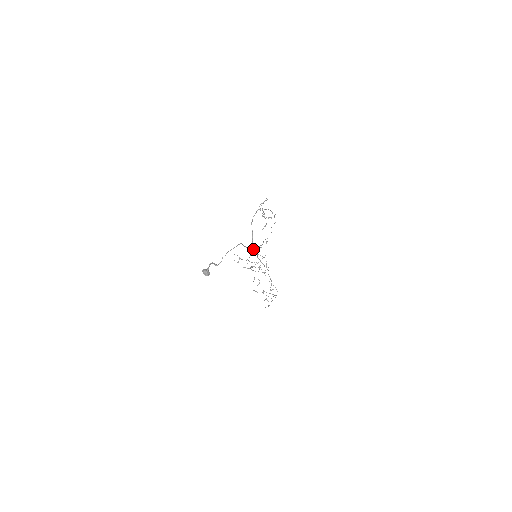
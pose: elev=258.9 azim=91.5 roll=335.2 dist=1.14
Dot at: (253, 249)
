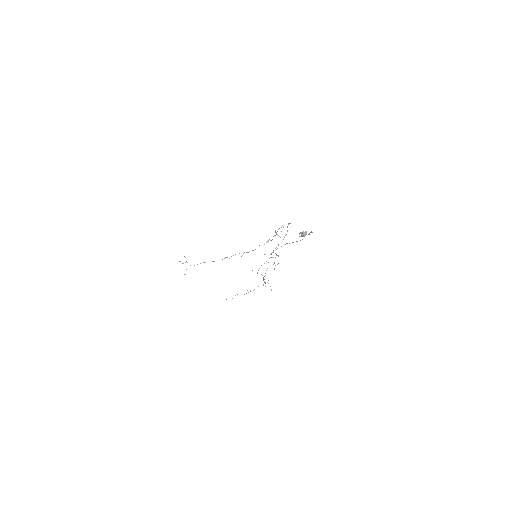
Dot at: (276, 247)
